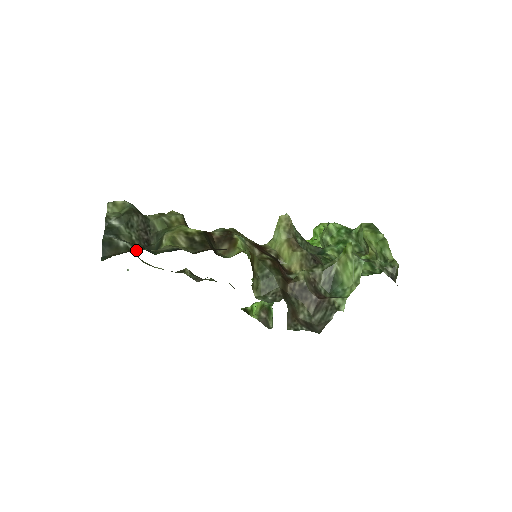
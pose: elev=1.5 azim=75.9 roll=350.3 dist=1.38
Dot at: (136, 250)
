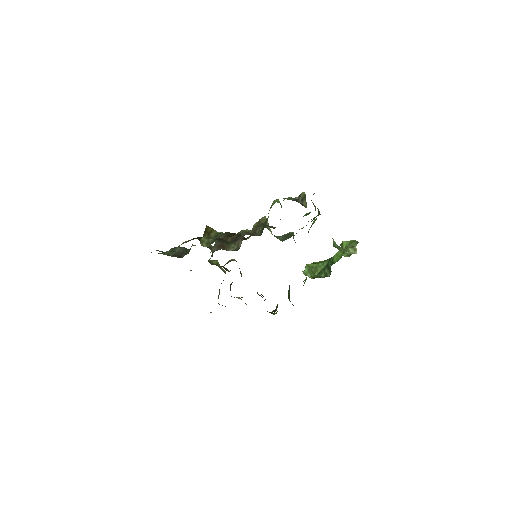
Dot at: (159, 251)
